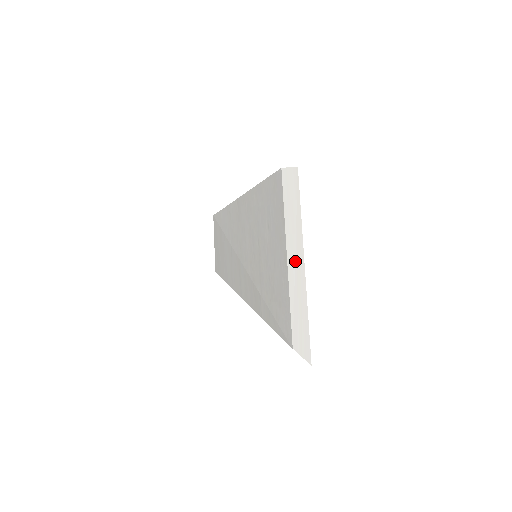
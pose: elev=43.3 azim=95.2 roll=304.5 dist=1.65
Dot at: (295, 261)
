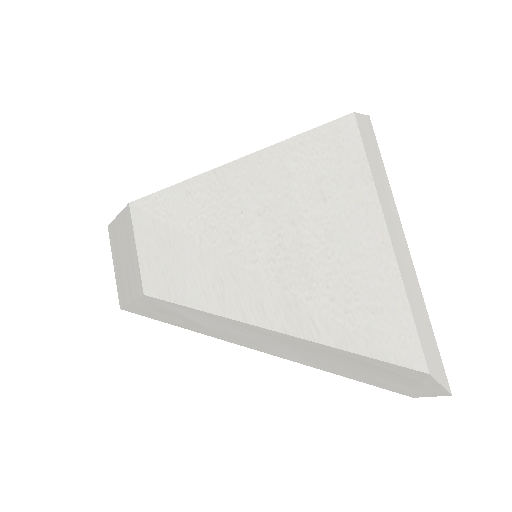
Dot at: (399, 243)
